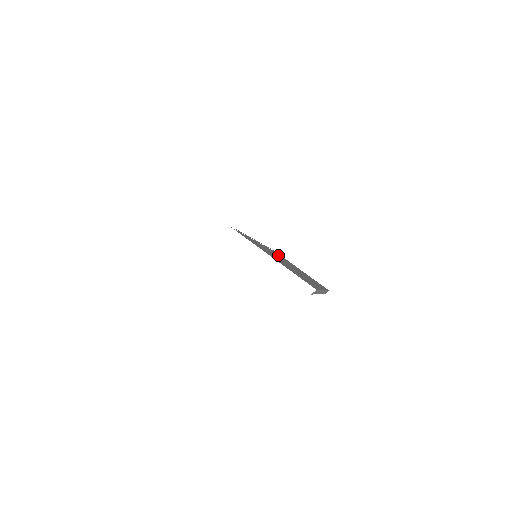
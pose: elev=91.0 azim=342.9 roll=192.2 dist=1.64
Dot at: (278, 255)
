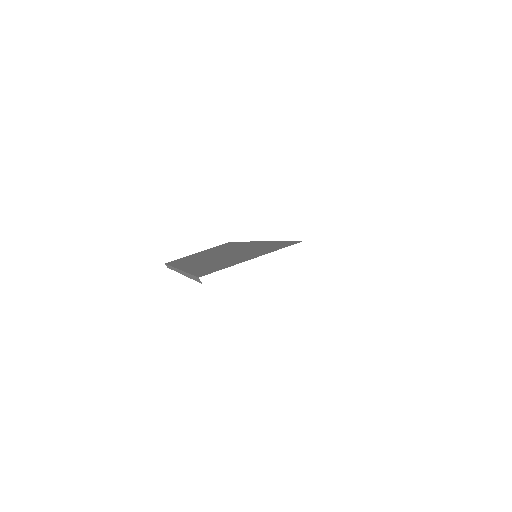
Dot at: occluded
